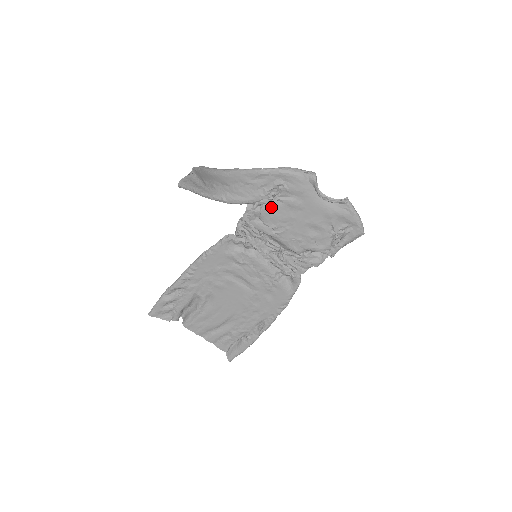
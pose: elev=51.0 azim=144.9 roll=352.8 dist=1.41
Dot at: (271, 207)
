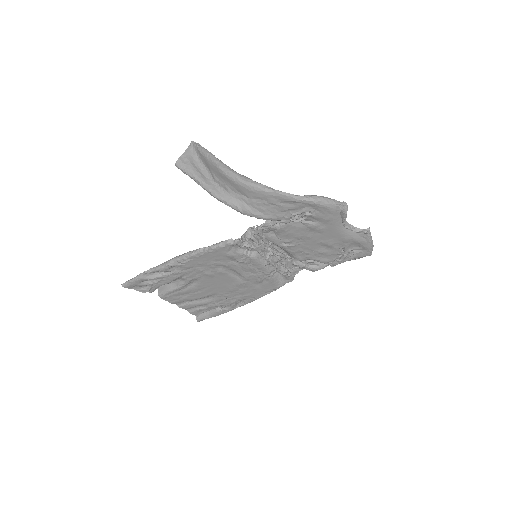
Dot at: (291, 227)
